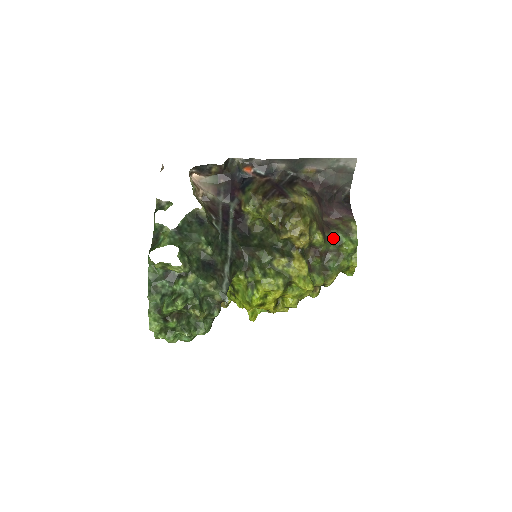
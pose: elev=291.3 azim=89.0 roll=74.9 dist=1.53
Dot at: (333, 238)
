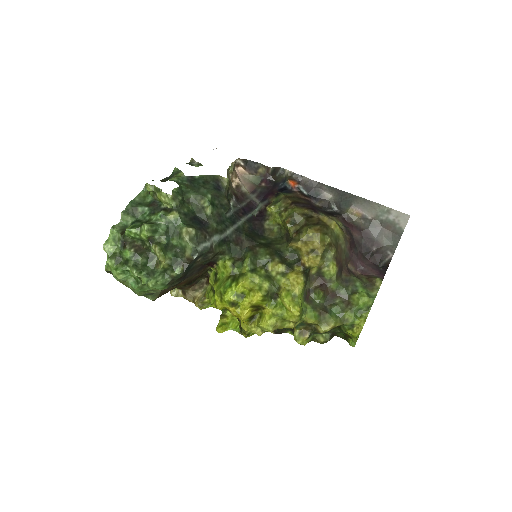
Dot at: (349, 283)
